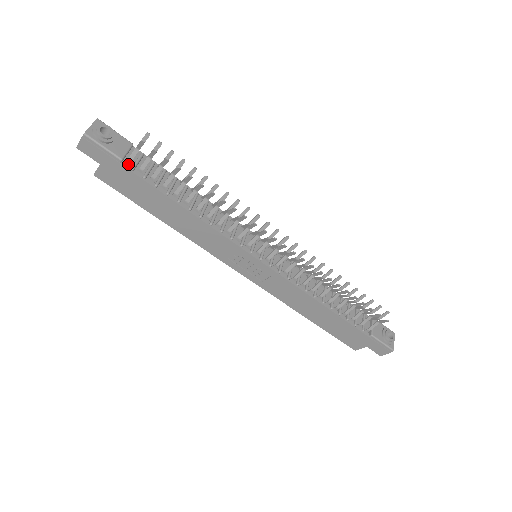
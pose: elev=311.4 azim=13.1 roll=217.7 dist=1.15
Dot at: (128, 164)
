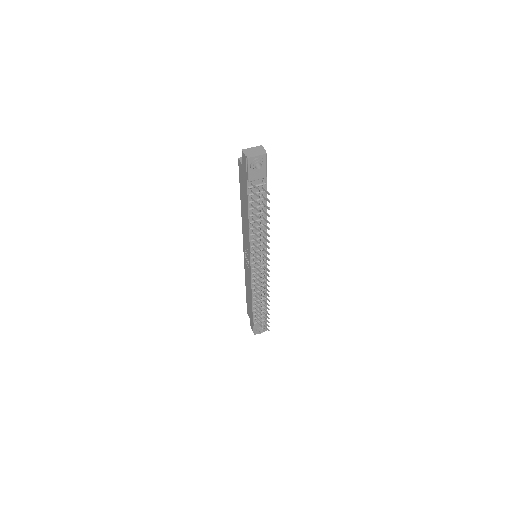
Dot at: (251, 183)
